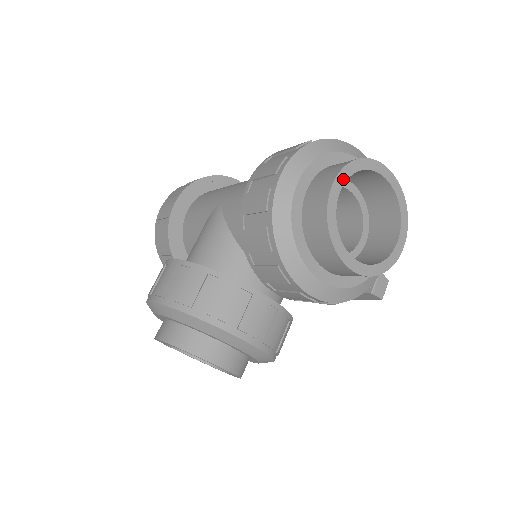
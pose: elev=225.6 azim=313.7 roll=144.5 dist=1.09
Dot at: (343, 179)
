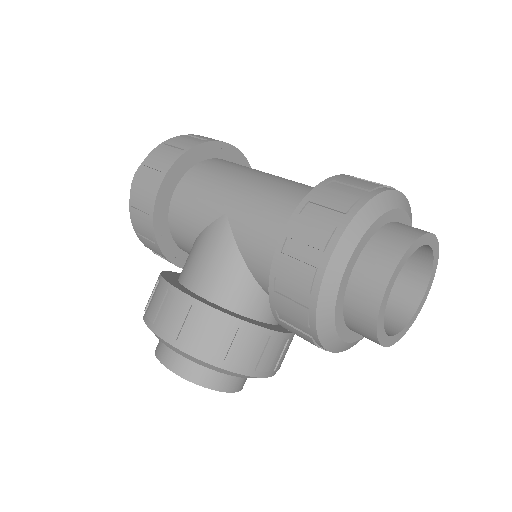
Dot at: (399, 270)
